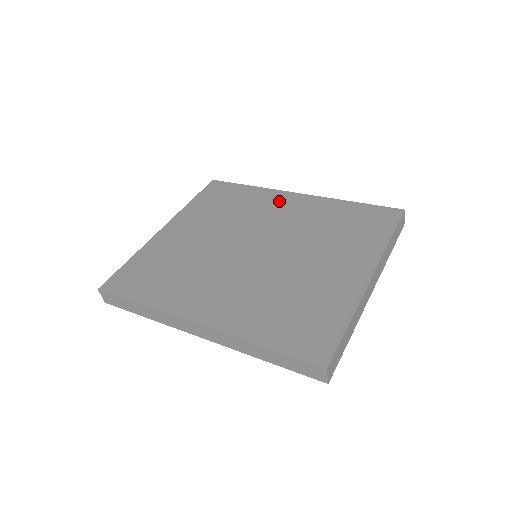
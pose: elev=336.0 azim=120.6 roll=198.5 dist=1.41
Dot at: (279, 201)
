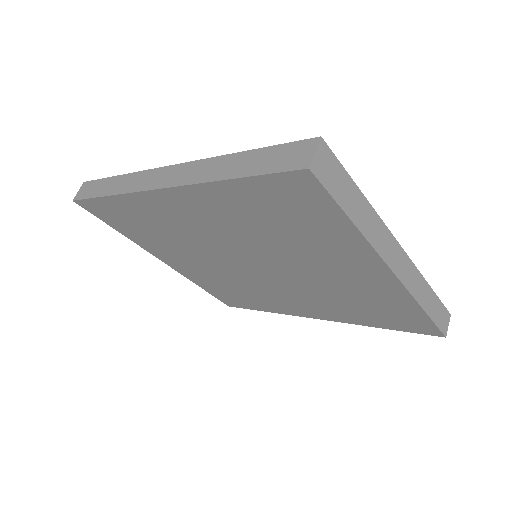
Dot at: occluded
